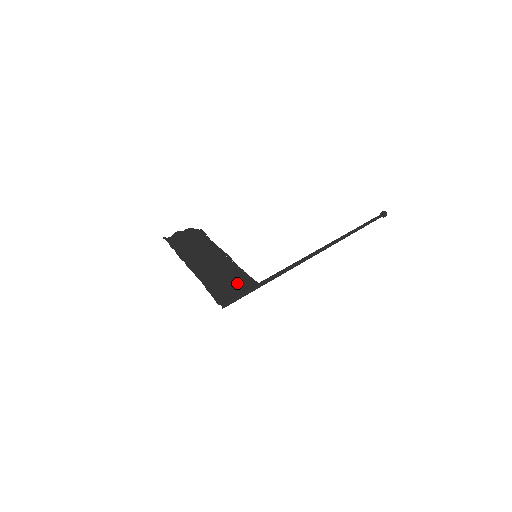
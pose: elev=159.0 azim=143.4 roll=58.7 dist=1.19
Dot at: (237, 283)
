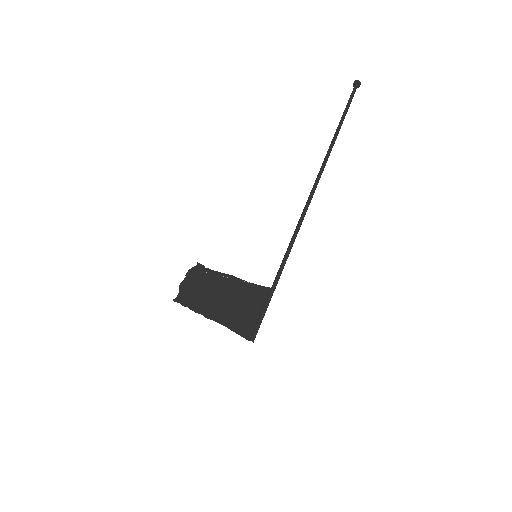
Dot at: (253, 303)
